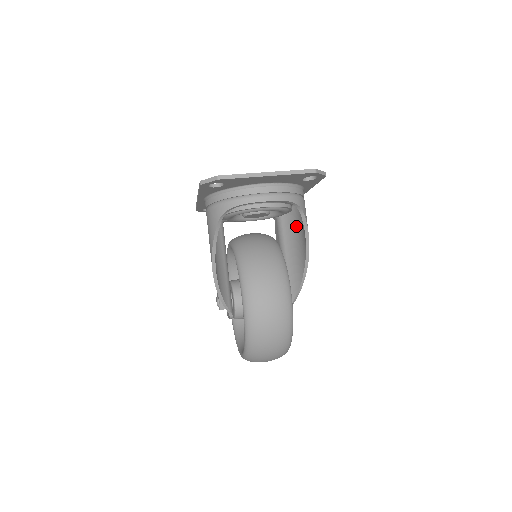
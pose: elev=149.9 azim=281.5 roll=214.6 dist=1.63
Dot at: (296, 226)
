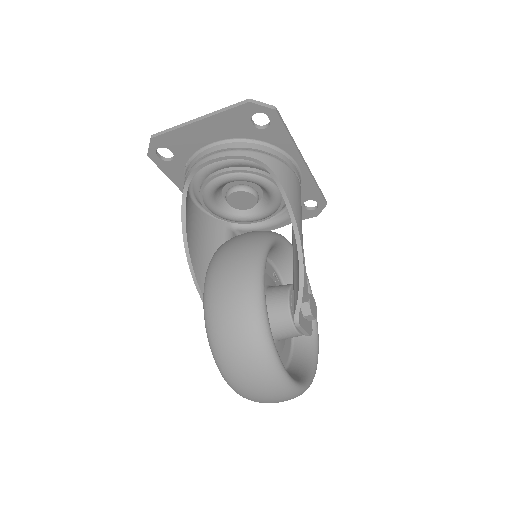
Dot at: occluded
